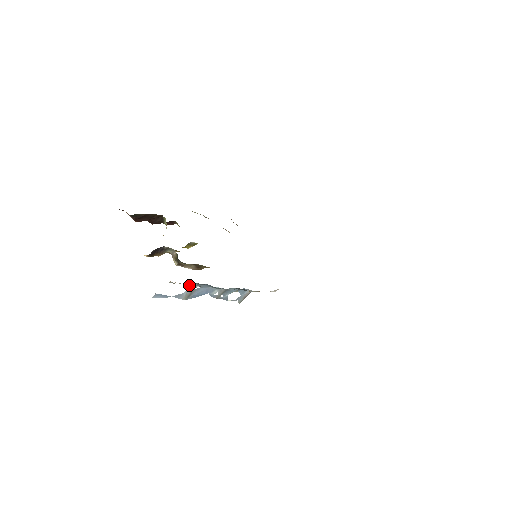
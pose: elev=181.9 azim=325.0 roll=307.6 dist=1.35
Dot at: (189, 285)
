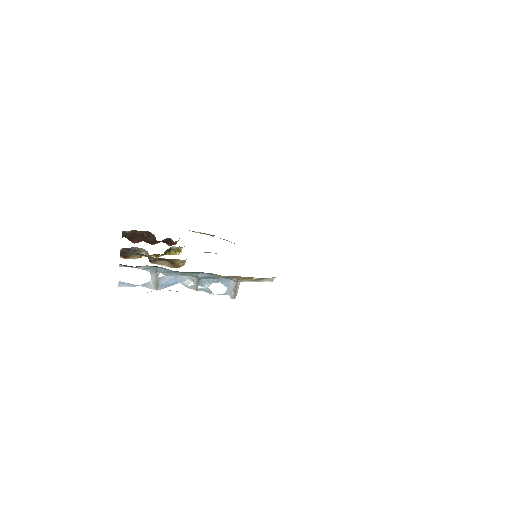
Dot at: (150, 272)
